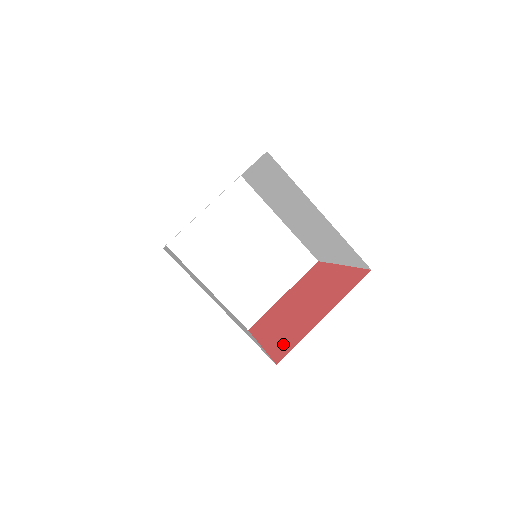
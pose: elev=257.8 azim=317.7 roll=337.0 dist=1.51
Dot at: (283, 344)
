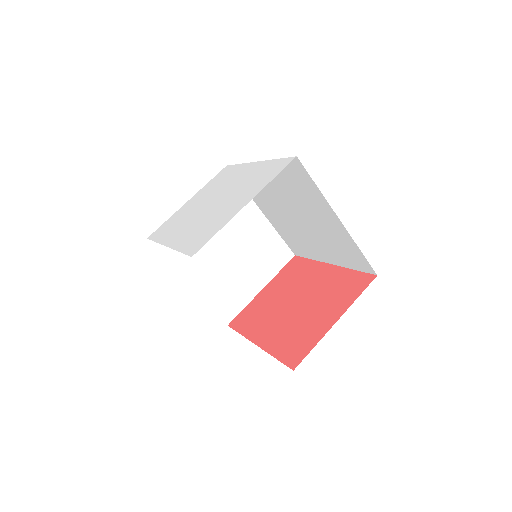
Dot at: (291, 347)
